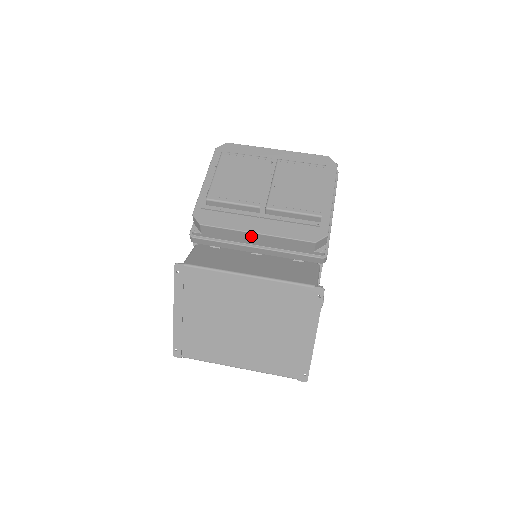
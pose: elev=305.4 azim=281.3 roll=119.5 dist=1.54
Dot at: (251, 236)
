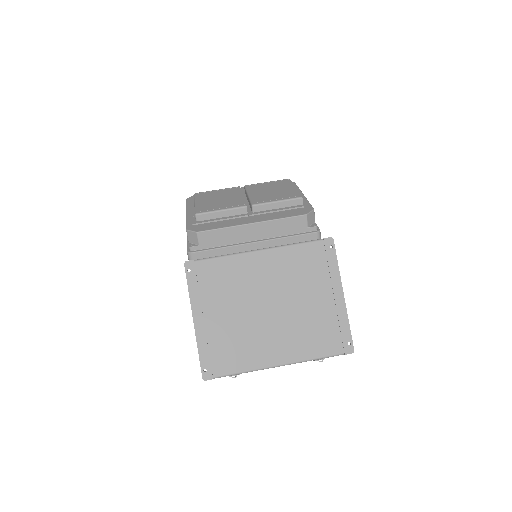
Dot at: (247, 229)
